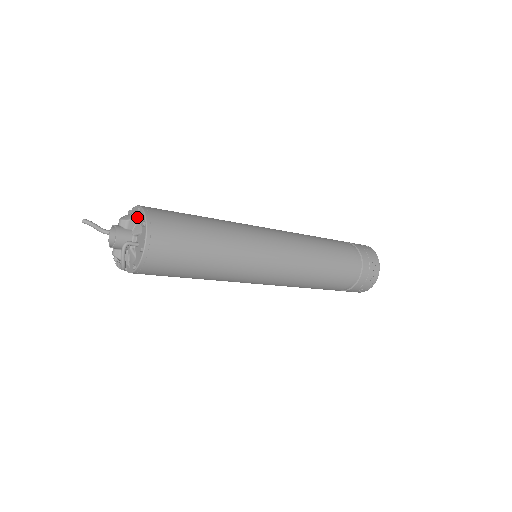
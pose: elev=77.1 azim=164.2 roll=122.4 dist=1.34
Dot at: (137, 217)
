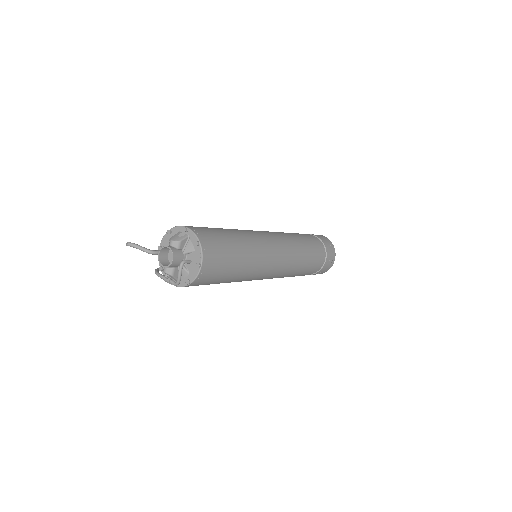
Dot at: (186, 237)
